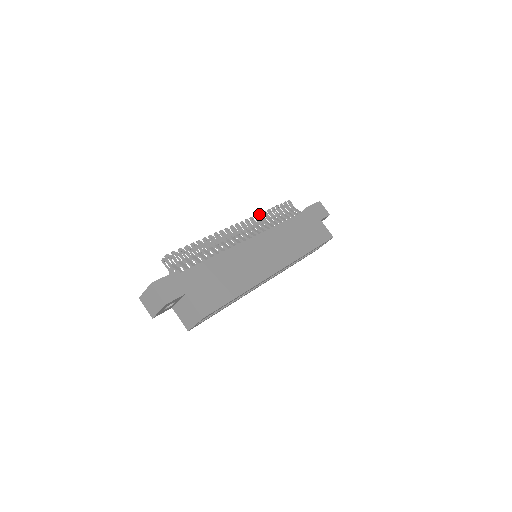
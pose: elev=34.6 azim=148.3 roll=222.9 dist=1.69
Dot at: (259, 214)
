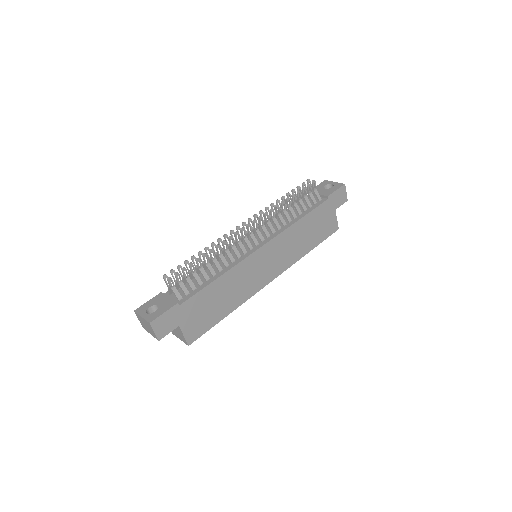
Dot at: (276, 207)
